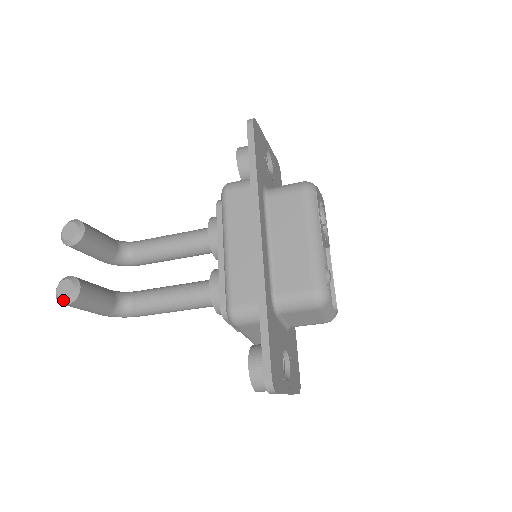
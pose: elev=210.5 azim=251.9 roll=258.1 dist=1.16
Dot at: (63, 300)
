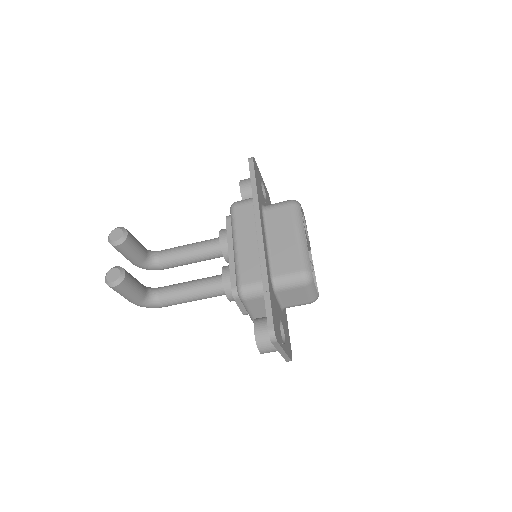
Dot at: (112, 283)
